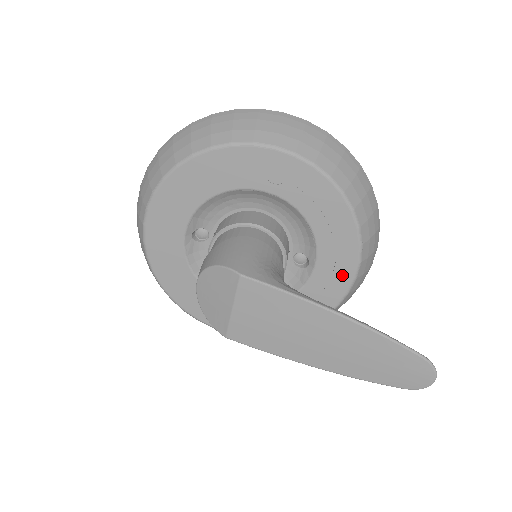
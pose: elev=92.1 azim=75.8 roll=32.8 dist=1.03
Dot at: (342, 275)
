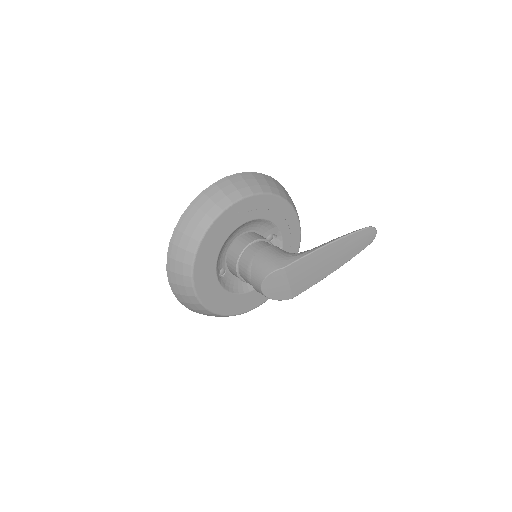
Dot at: (294, 226)
